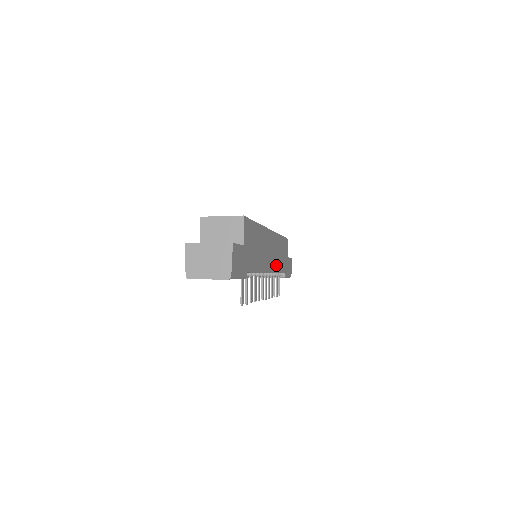
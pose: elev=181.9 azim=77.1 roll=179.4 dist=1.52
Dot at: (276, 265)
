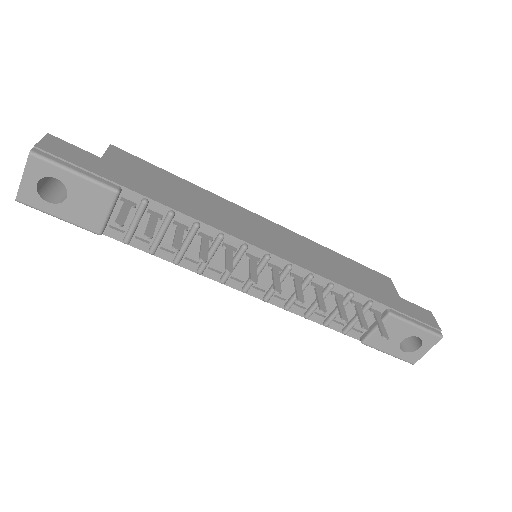
Dot at: (306, 263)
